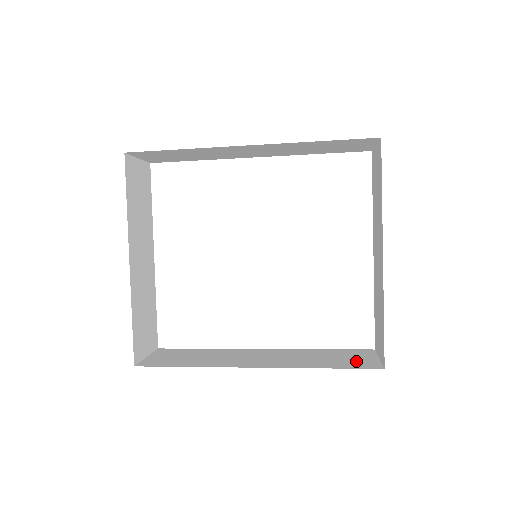
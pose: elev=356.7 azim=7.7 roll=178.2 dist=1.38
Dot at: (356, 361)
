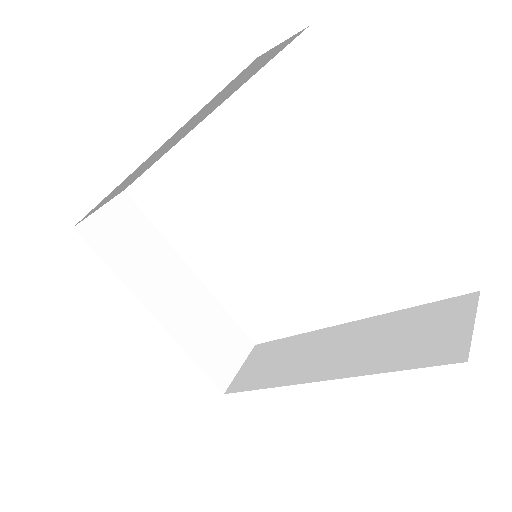
Dot at: (437, 341)
